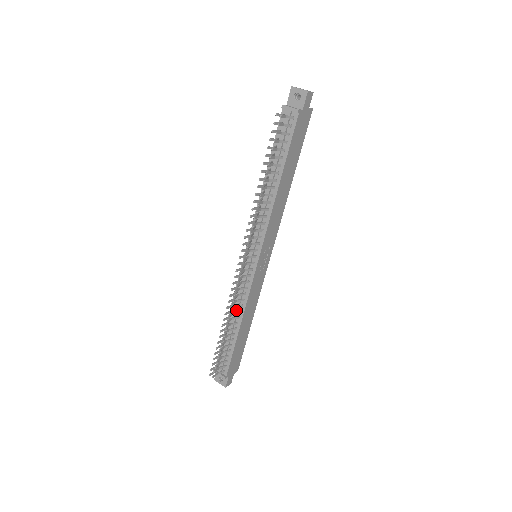
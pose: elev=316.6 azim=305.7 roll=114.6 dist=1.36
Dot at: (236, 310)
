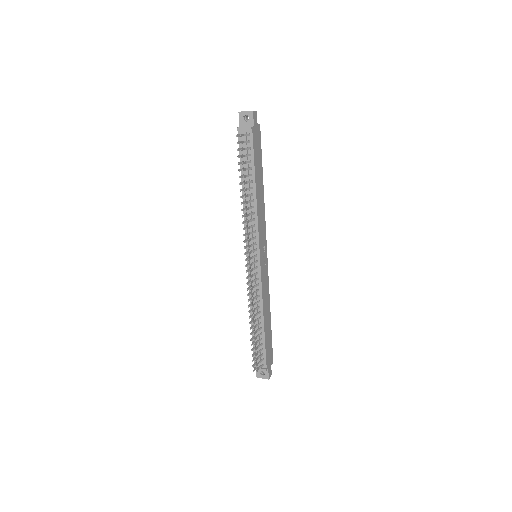
Dot at: (256, 307)
